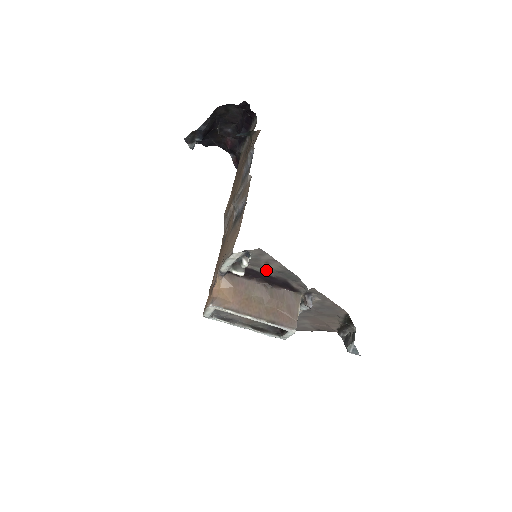
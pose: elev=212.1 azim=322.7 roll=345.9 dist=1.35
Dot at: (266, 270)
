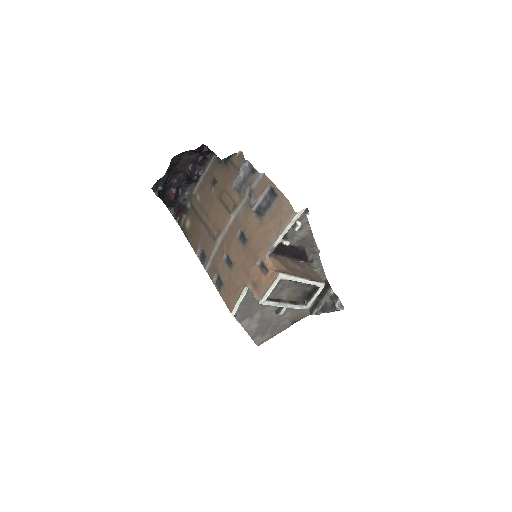
Dot at: (295, 241)
